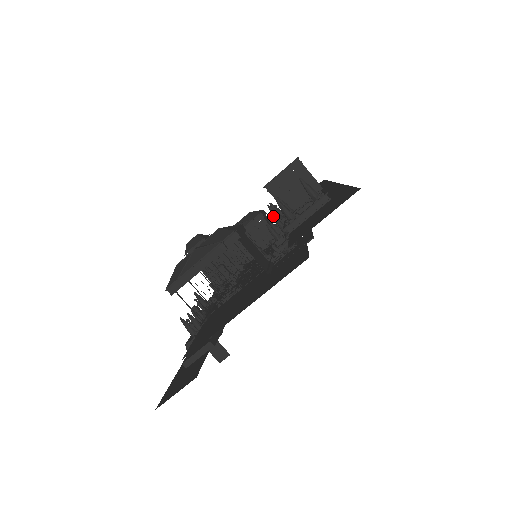
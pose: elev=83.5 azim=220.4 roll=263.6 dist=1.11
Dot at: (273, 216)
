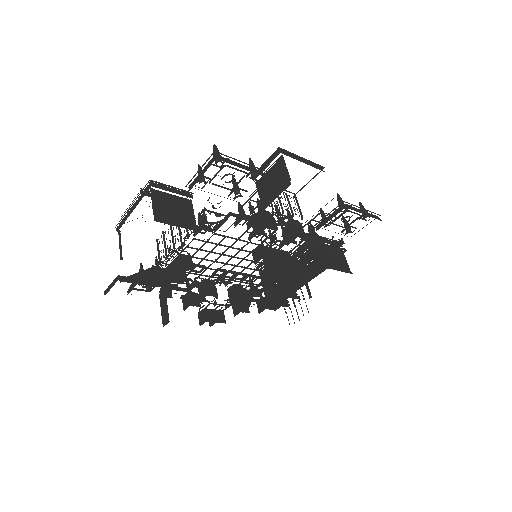
Dot at: (258, 209)
